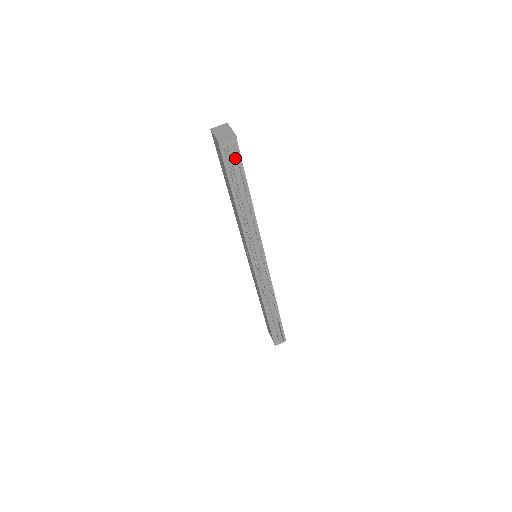
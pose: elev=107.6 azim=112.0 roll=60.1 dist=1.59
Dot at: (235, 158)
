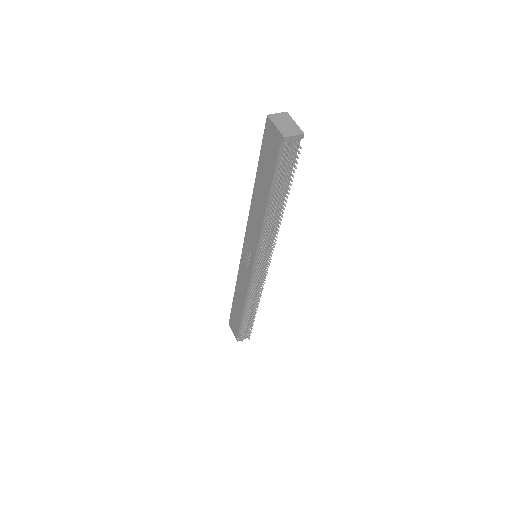
Dot at: (290, 157)
